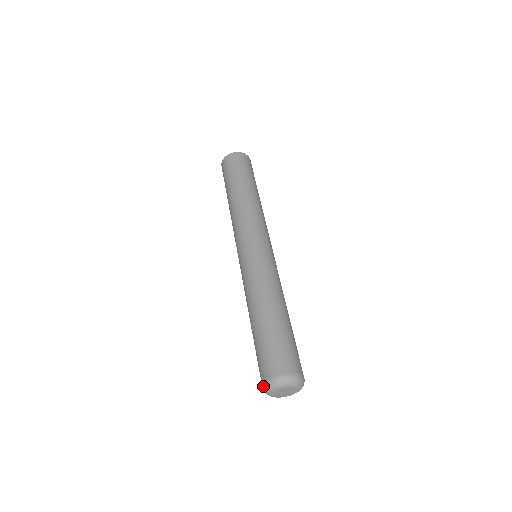
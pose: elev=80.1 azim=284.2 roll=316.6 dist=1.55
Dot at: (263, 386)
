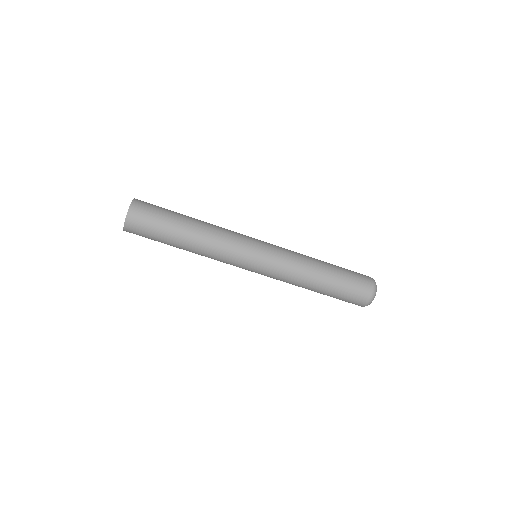
Dot at: occluded
